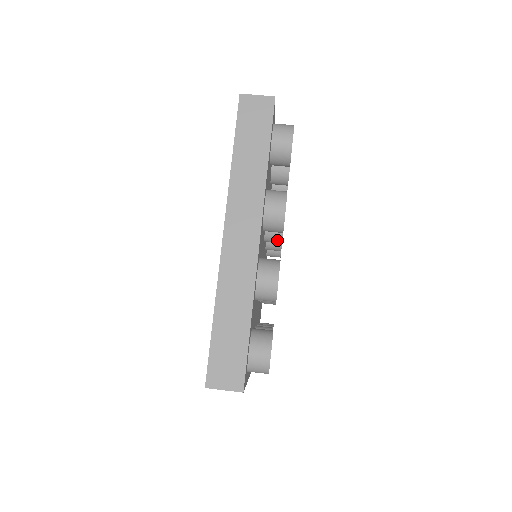
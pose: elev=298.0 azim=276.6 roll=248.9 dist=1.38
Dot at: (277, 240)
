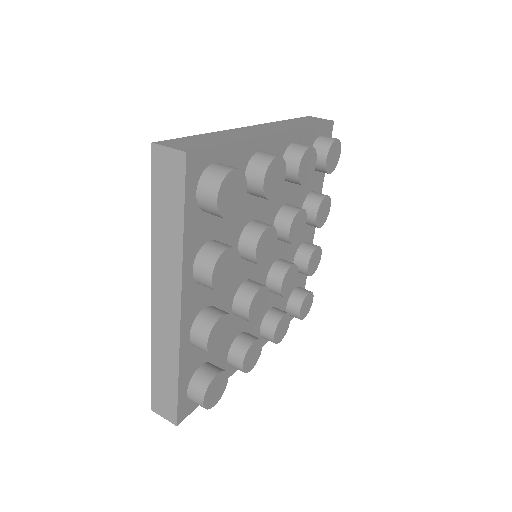
Dot at: occluded
